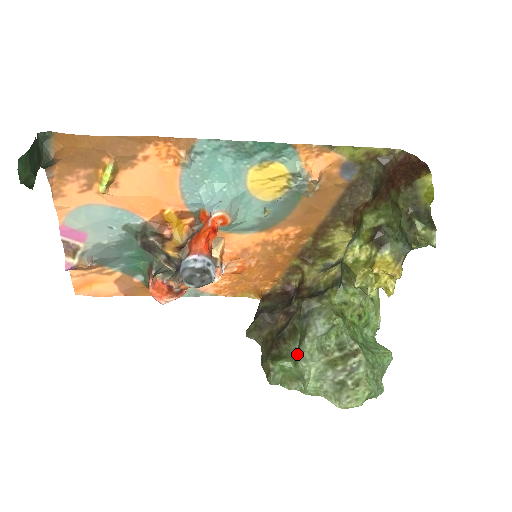
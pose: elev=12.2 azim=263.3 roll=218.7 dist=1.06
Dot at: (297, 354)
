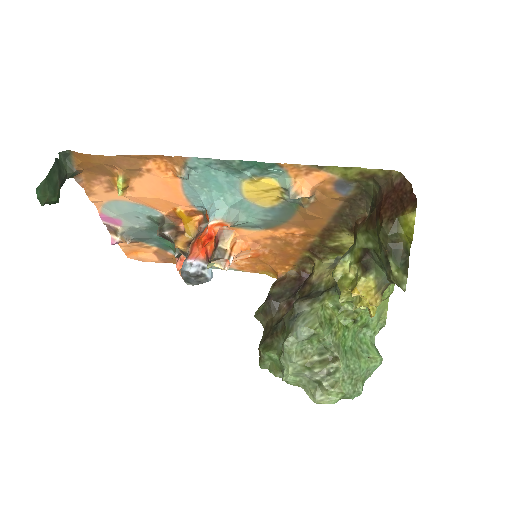
Dot at: (282, 350)
